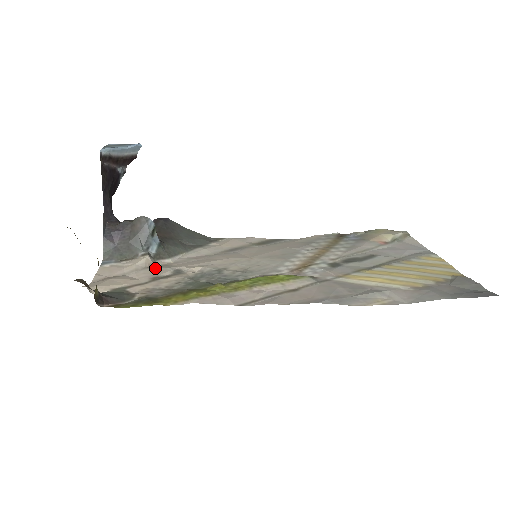
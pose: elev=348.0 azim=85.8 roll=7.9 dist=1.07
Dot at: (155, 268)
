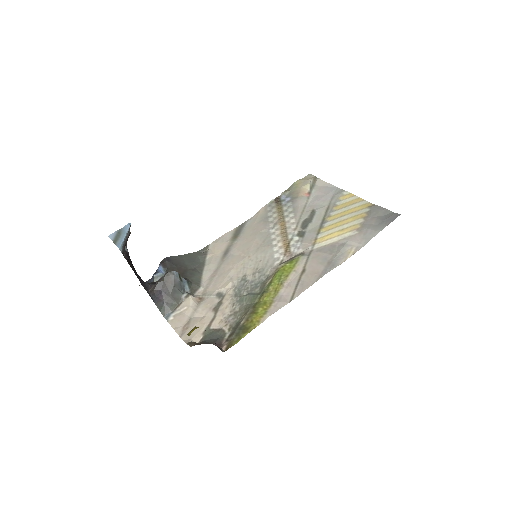
Dot at: (204, 301)
